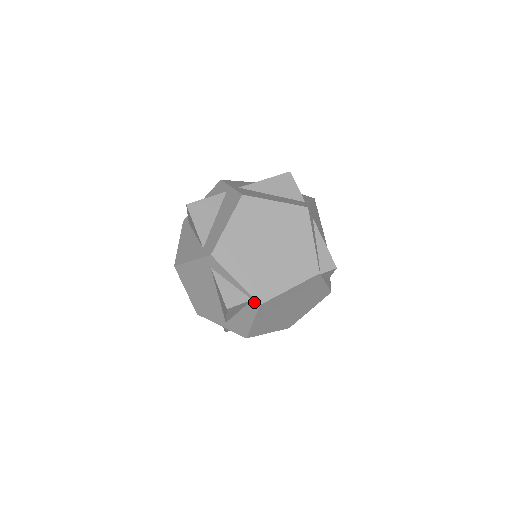
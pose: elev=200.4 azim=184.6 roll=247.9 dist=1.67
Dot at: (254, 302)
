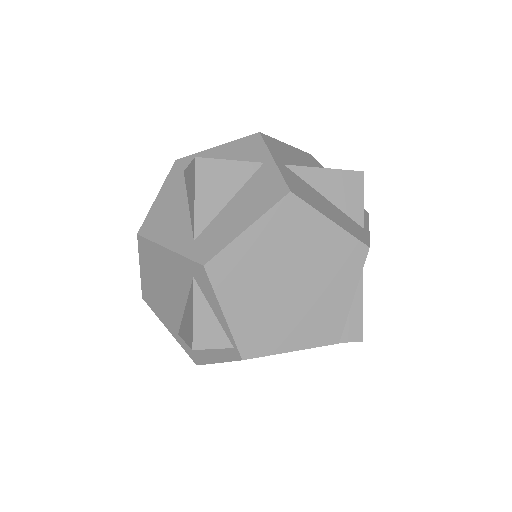
Dot at: (235, 351)
